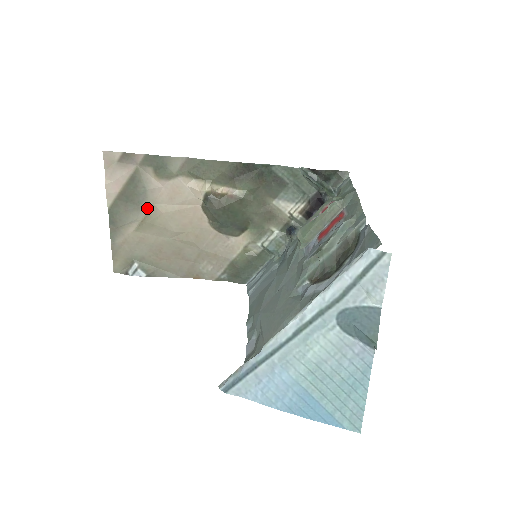
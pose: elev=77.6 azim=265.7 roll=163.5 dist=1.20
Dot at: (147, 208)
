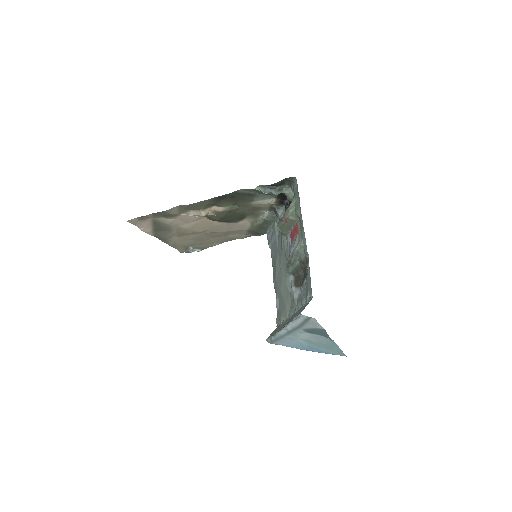
Dot at: (175, 229)
